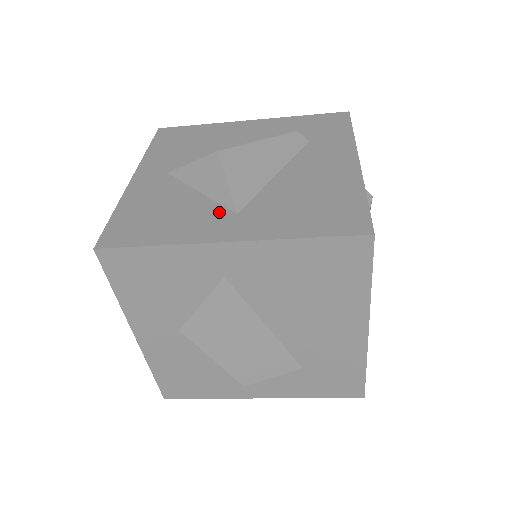
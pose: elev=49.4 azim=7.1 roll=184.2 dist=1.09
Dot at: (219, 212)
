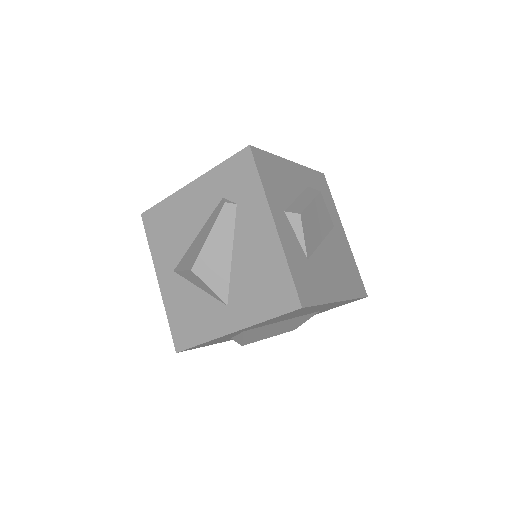
Dot at: (218, 306)
